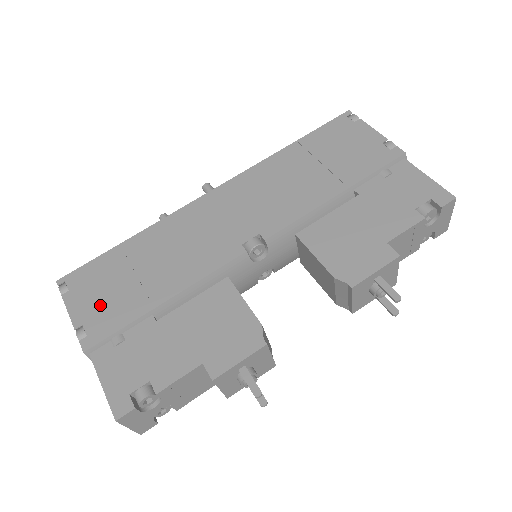
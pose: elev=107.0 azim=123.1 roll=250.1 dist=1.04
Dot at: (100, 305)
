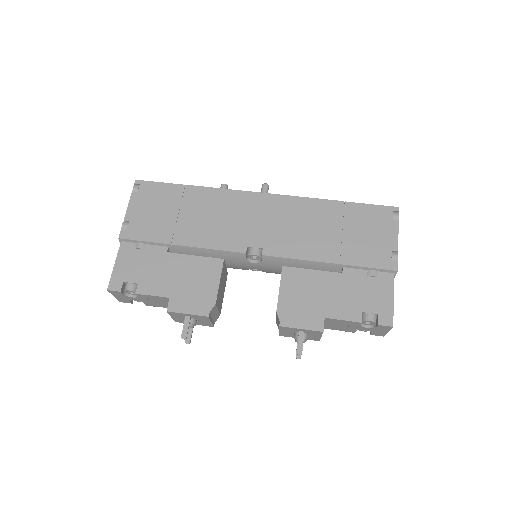
Dot at: (146, 217)
